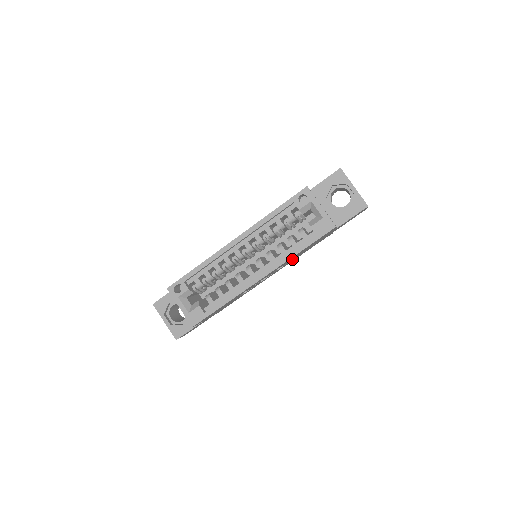
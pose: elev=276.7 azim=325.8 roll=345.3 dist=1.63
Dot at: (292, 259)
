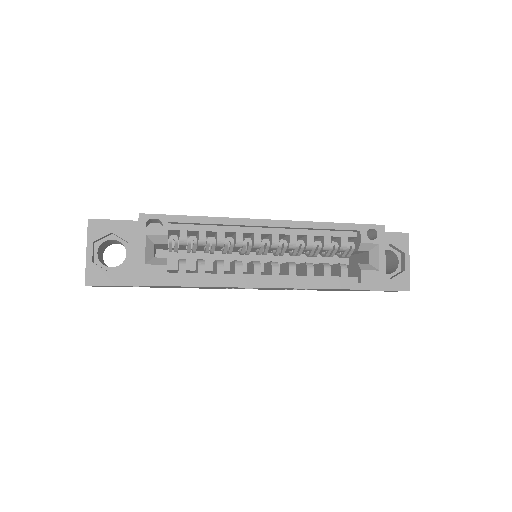
Dot at: occluded
